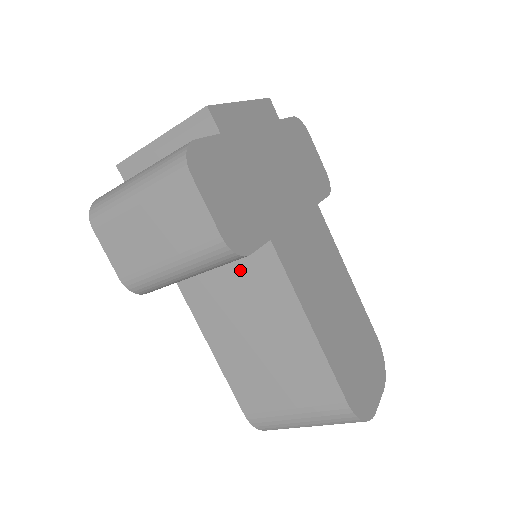
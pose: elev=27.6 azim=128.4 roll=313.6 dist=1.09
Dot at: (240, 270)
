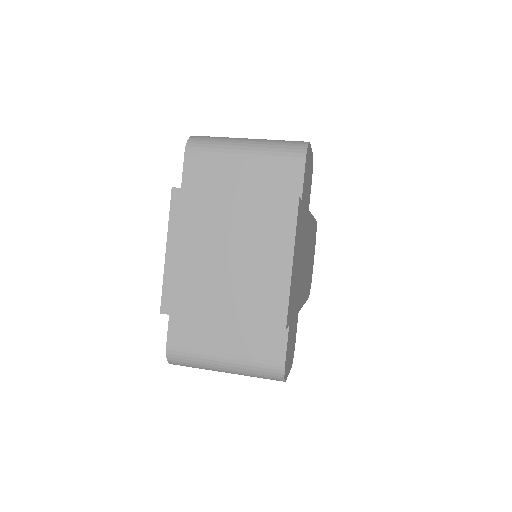
Dot at: occluded
